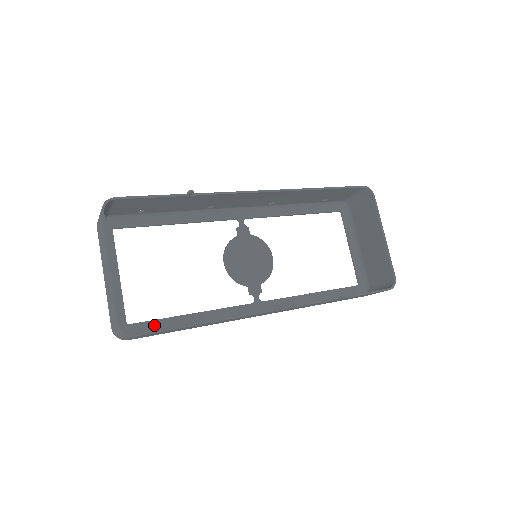
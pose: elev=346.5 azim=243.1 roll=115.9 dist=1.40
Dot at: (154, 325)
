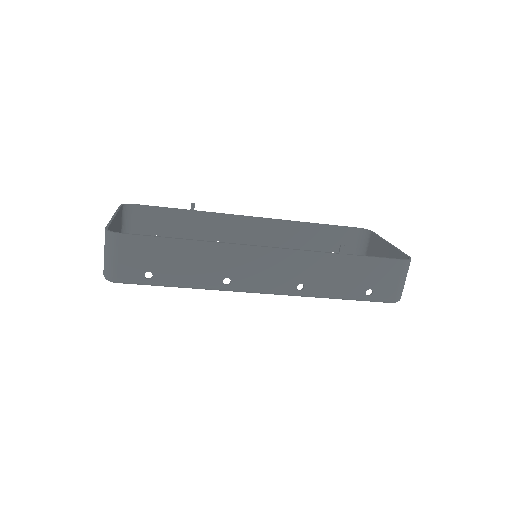
Dot at: occluded
